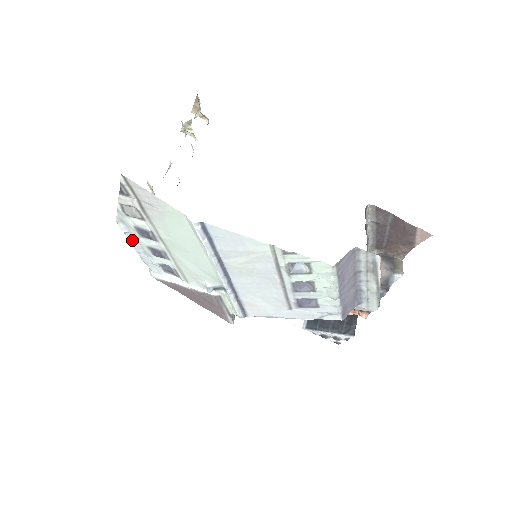
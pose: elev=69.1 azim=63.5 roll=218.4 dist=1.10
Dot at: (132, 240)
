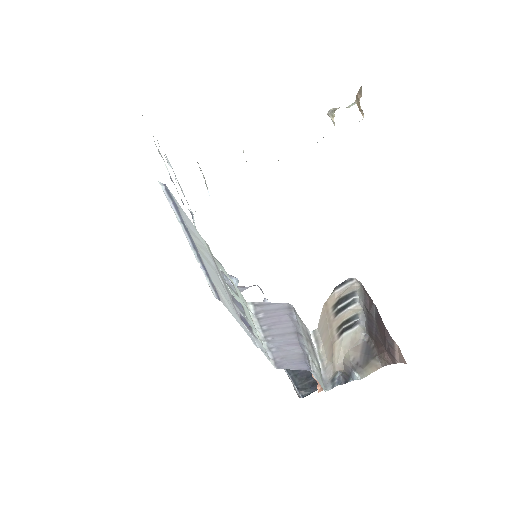
Dot at: occluded
